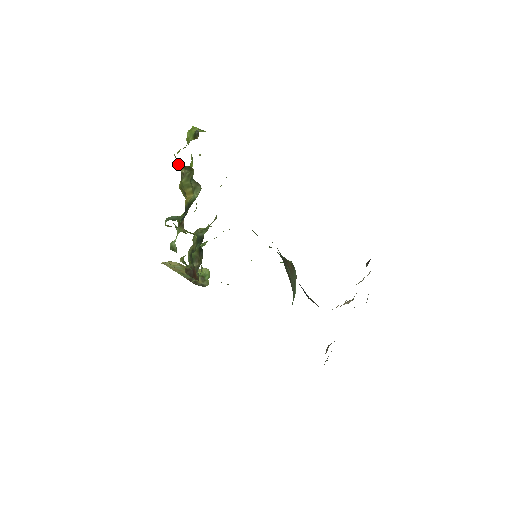
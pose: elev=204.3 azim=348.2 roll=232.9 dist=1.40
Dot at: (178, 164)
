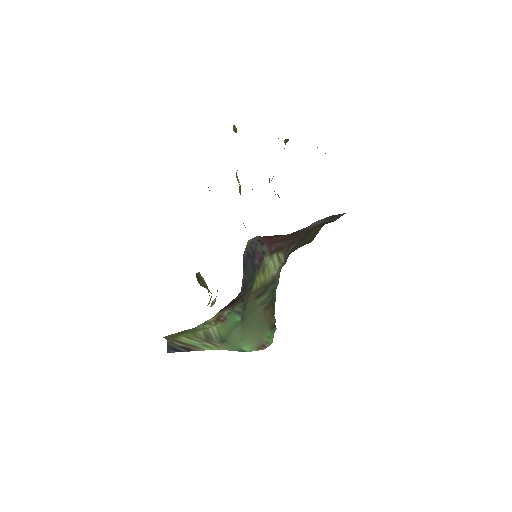
Dot at: (285, 139)
